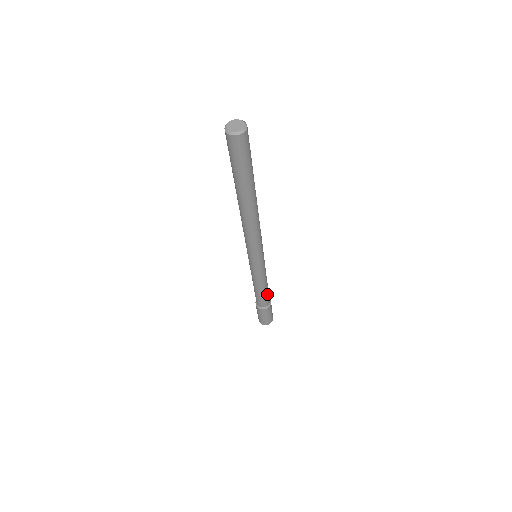
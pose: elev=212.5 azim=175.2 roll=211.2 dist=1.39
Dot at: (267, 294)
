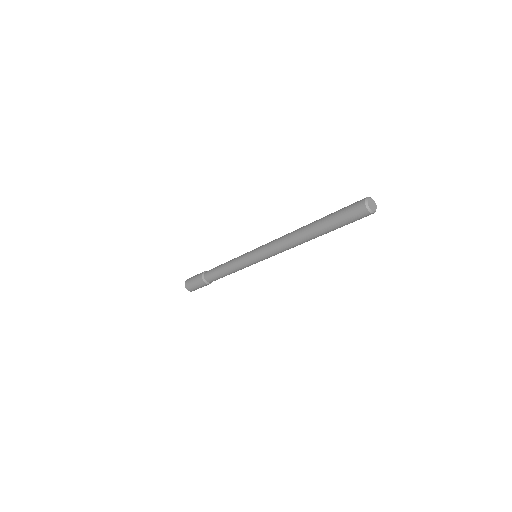
Dot at: (222, 277)
